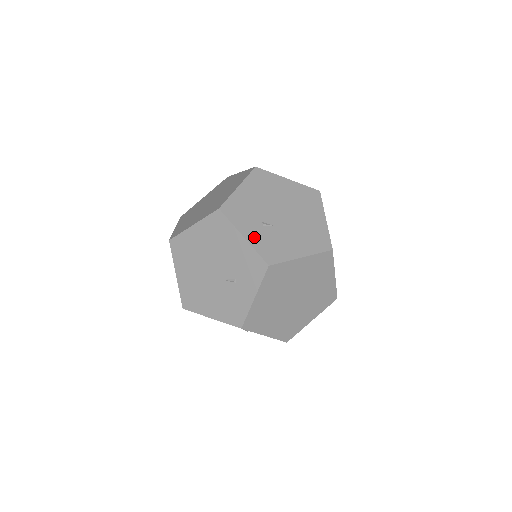
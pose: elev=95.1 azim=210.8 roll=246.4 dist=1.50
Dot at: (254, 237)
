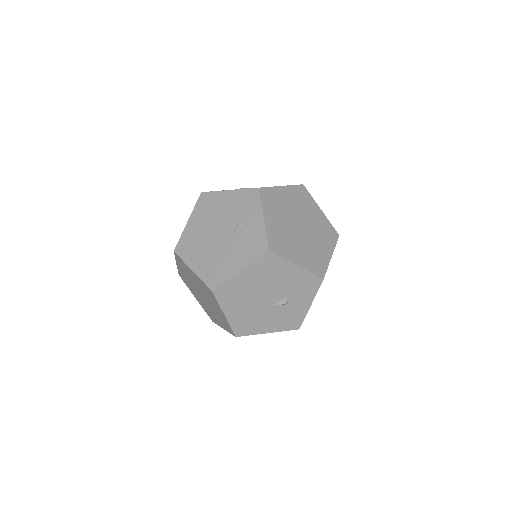
Dot at: occluded
